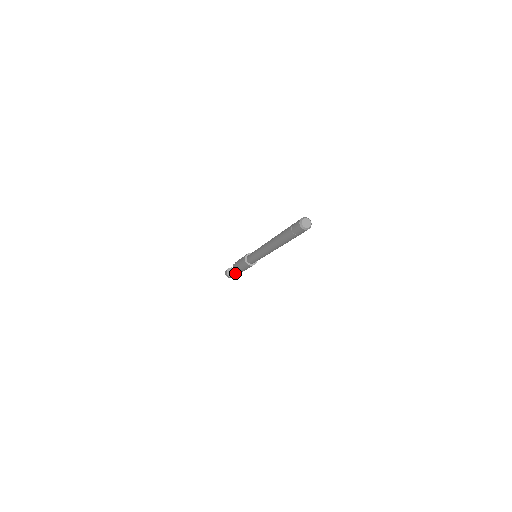
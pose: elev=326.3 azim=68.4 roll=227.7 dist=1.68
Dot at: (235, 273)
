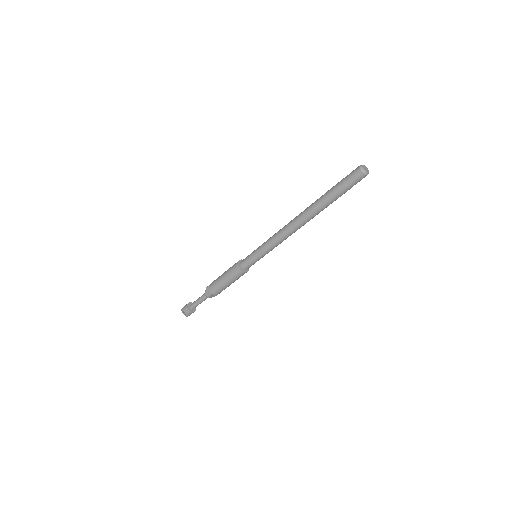
Dot at: (195, 309)
